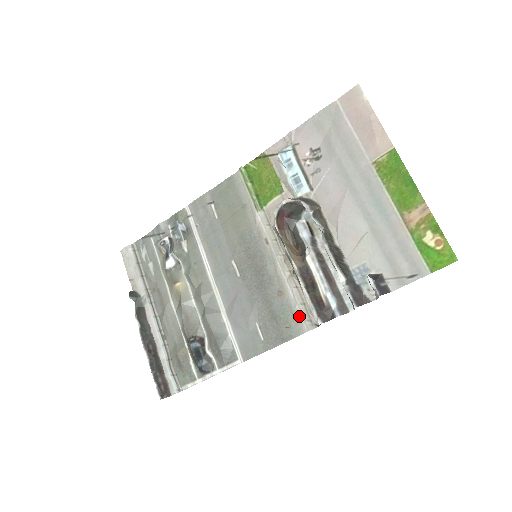
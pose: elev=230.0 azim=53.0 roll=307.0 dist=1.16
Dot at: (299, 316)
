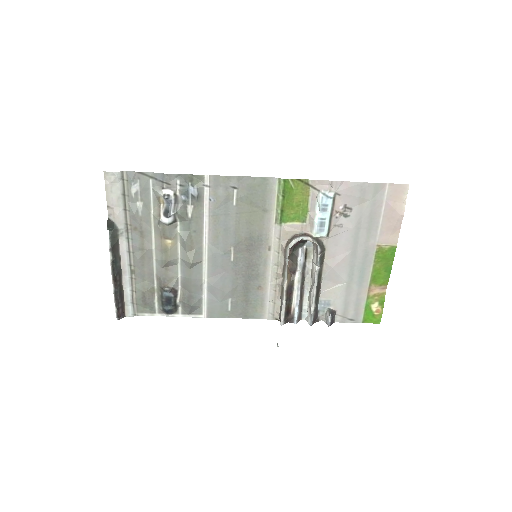
Dot at: (266, 308)
